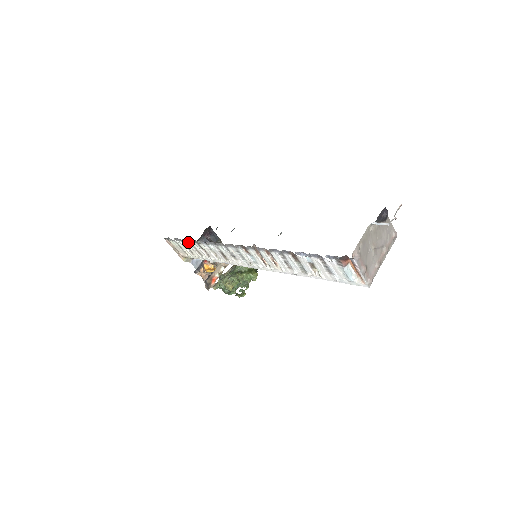
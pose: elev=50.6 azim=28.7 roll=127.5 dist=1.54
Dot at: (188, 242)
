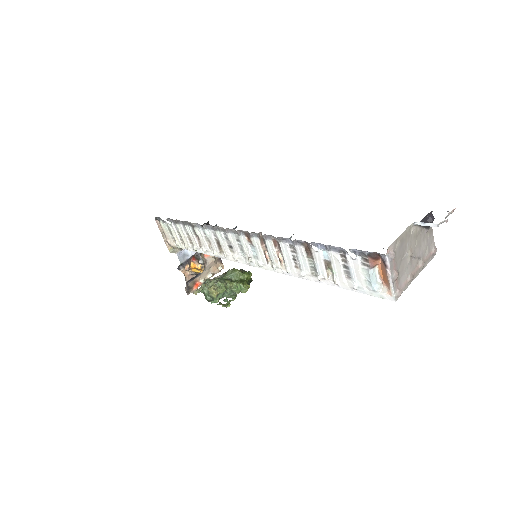
Dot at: (181, 225)
